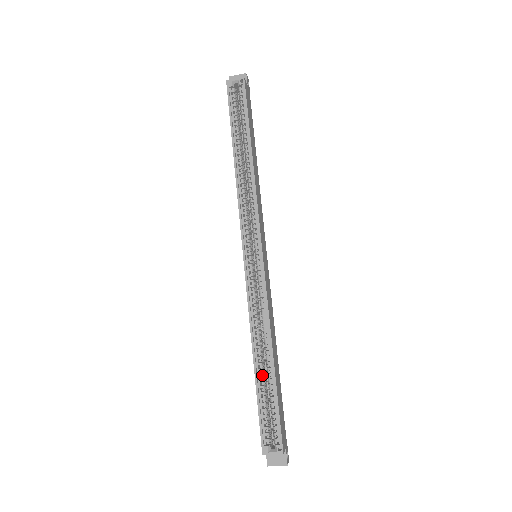
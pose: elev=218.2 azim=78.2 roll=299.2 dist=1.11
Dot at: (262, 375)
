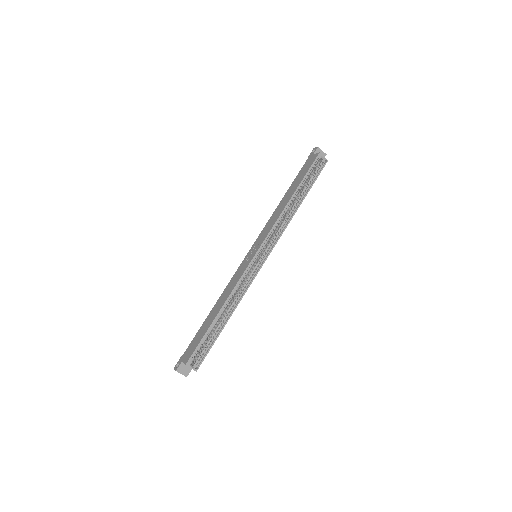
Dot at: occluded
